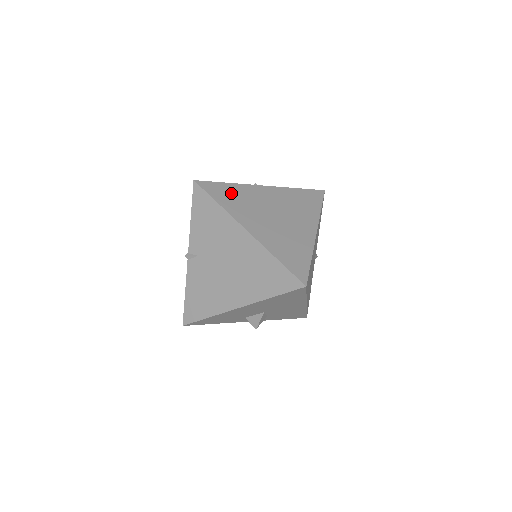
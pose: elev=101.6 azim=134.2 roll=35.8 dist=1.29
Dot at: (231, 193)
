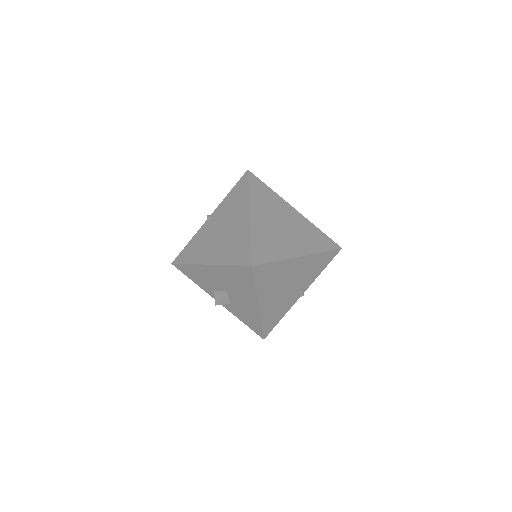
Dot at: (265, 193)
